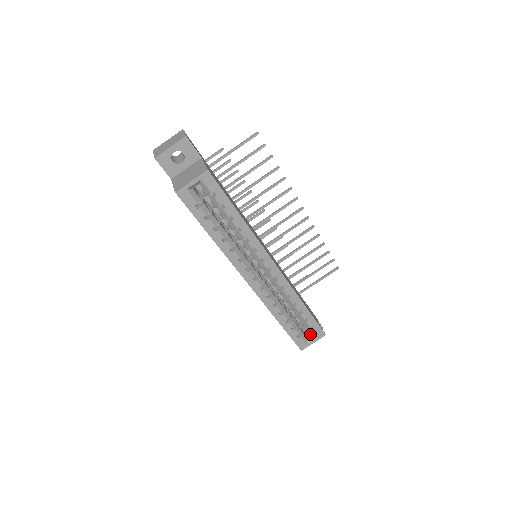
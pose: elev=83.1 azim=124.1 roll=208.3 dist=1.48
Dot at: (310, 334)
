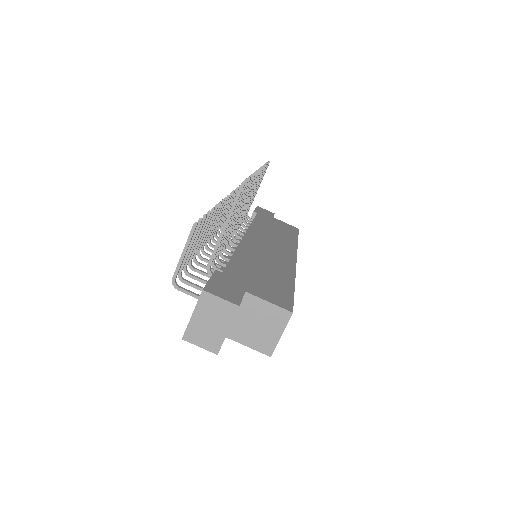
Dot at: occluded
